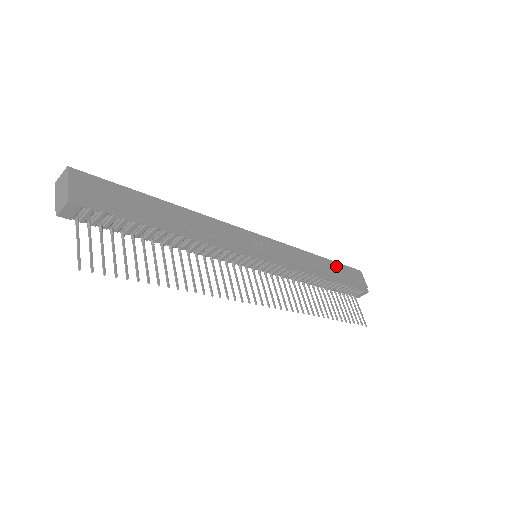
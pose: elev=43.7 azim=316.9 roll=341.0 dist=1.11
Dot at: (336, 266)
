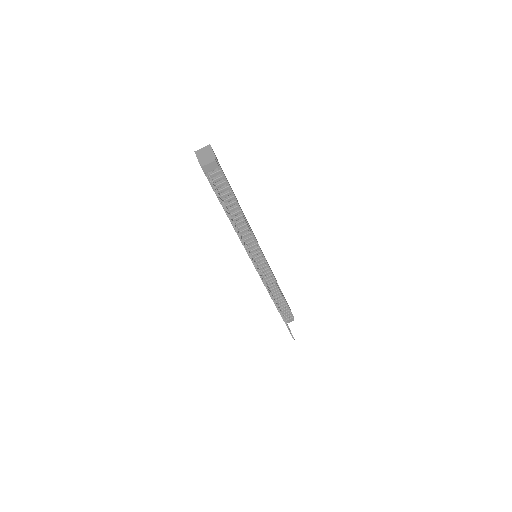
Dot at: occluded
